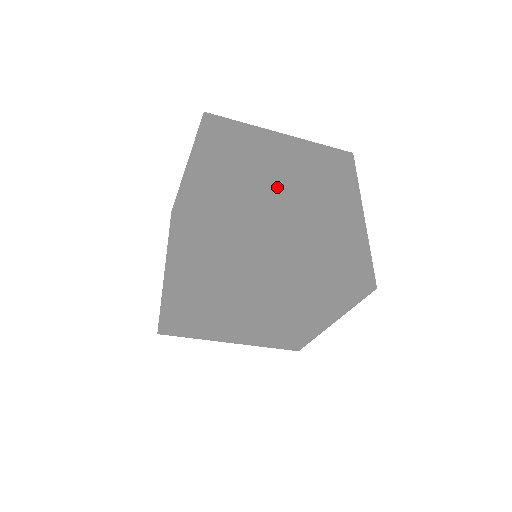
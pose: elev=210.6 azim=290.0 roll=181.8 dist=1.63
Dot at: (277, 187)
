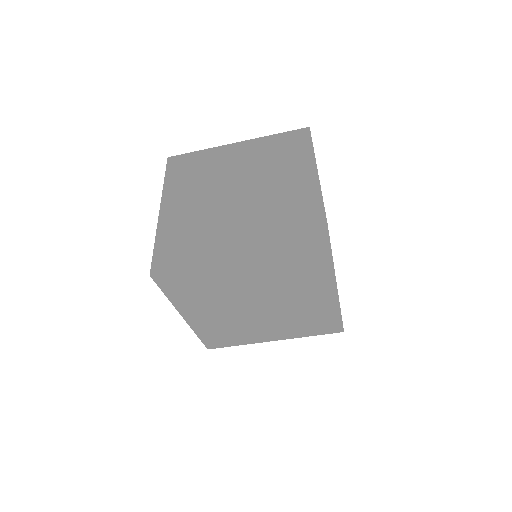
Dot at: (227, 191)
